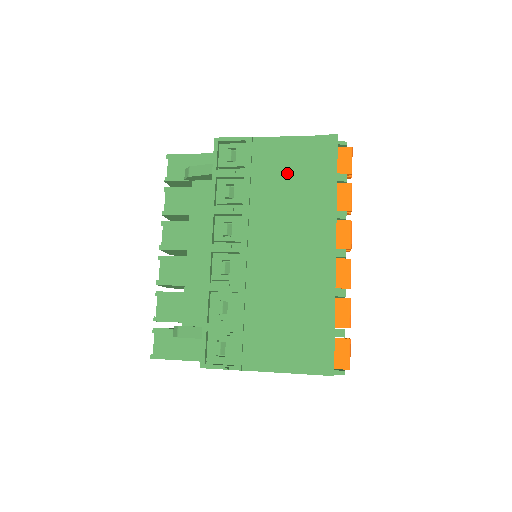
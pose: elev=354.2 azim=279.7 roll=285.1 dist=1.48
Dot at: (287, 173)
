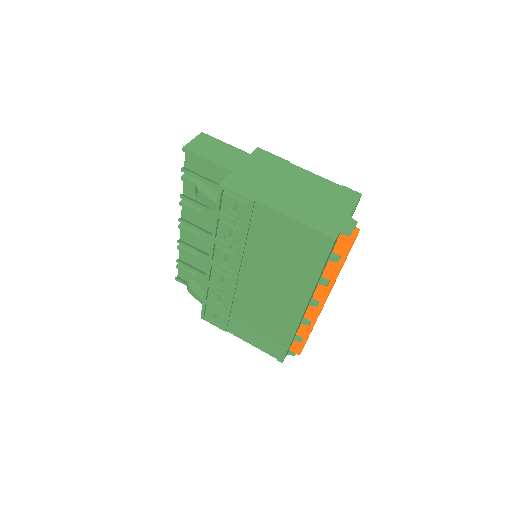
Dot at: (280, 245)
